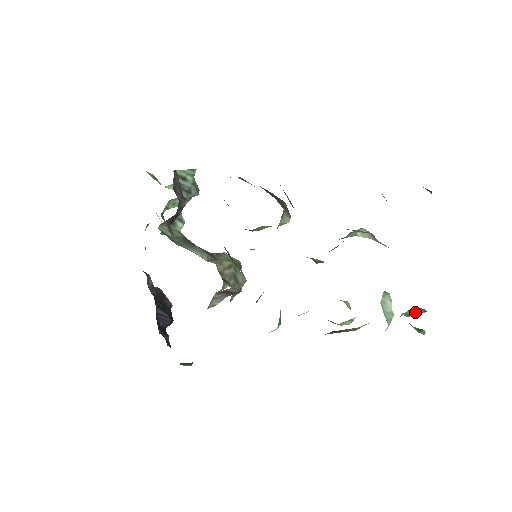
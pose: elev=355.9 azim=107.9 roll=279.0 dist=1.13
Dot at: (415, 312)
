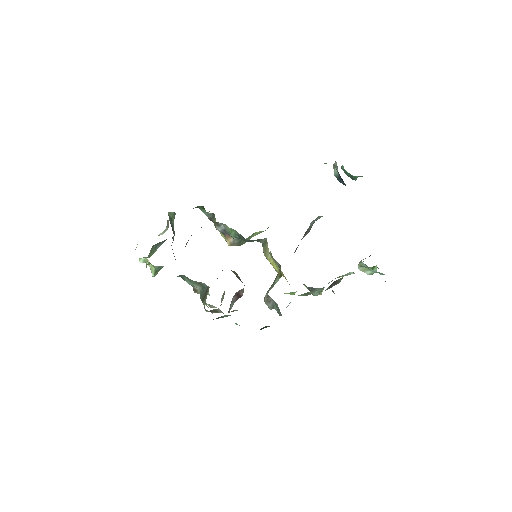
Dot at: occluded
